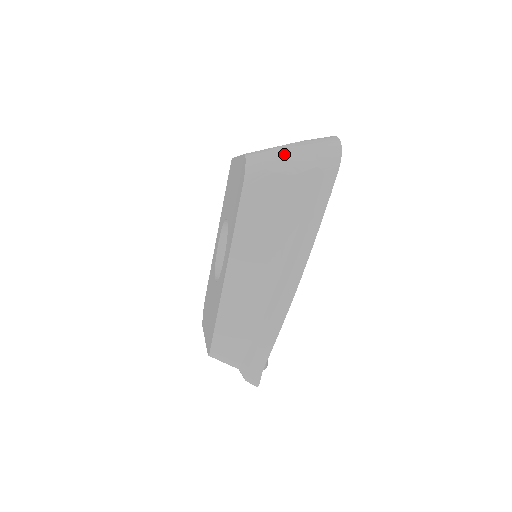
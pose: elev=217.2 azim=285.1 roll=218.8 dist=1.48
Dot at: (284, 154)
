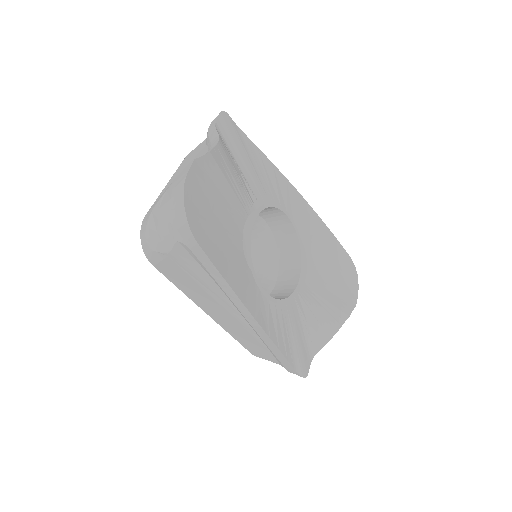
Dot at: (154, 225)
